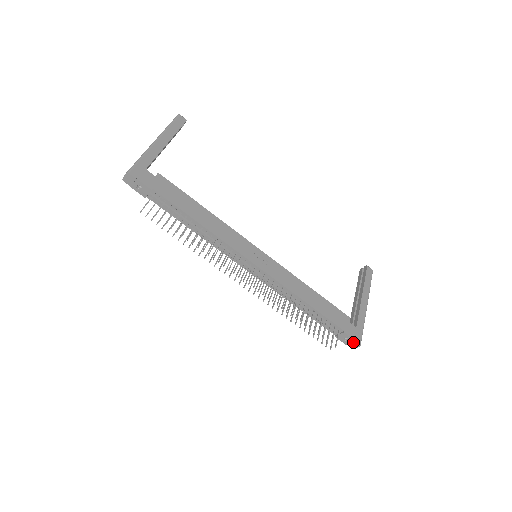
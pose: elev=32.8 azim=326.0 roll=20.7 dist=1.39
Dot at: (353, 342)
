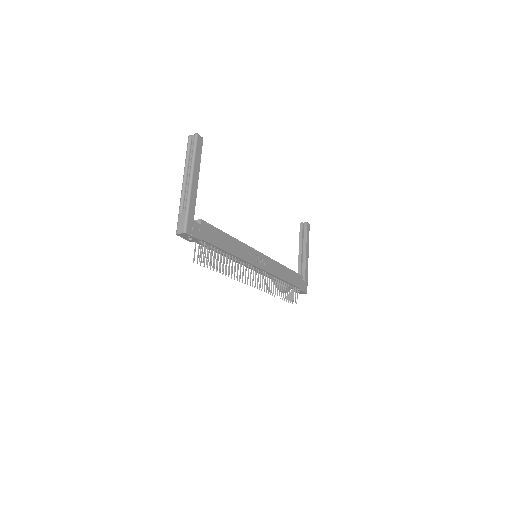
Dot at: (303, 292)
